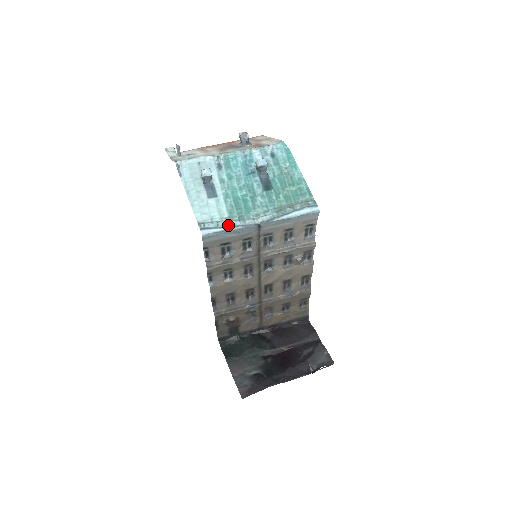
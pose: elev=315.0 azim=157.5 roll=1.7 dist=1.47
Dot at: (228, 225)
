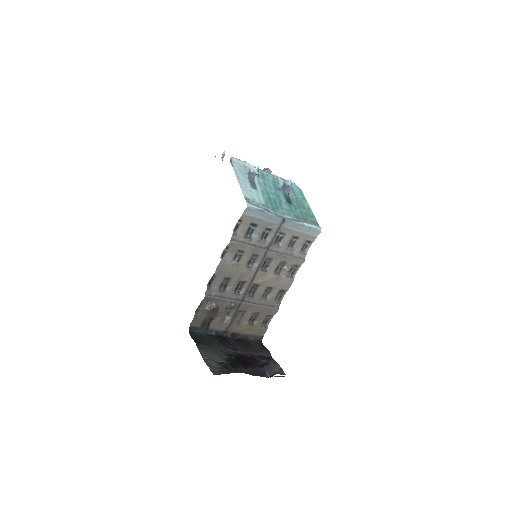
Dot at: (265, 209)
